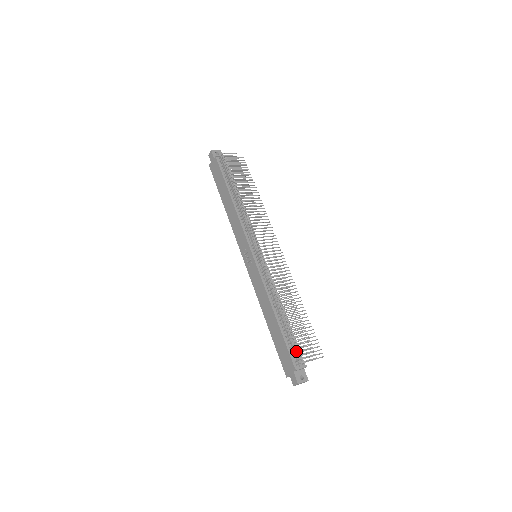
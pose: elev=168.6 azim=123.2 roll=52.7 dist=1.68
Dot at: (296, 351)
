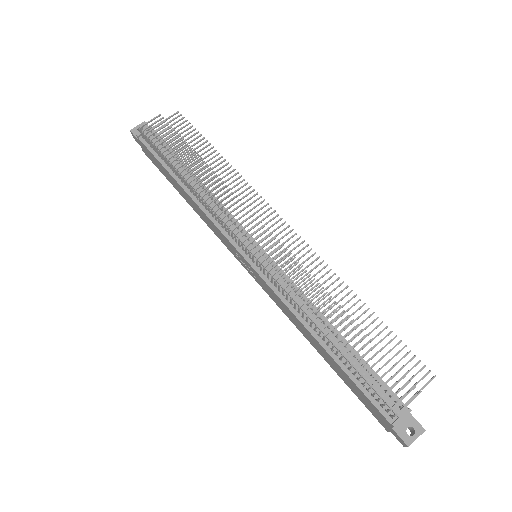
Dot at: (380, 392)
